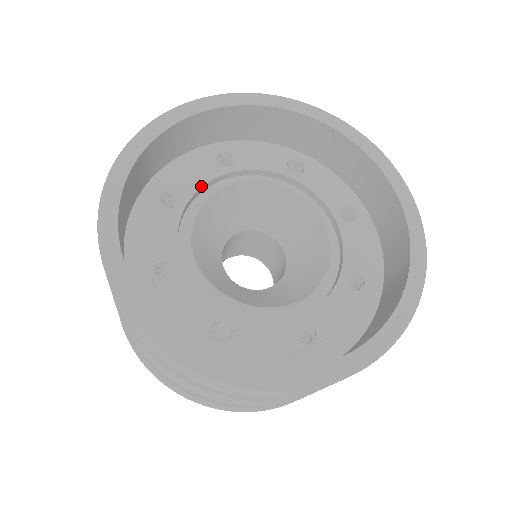
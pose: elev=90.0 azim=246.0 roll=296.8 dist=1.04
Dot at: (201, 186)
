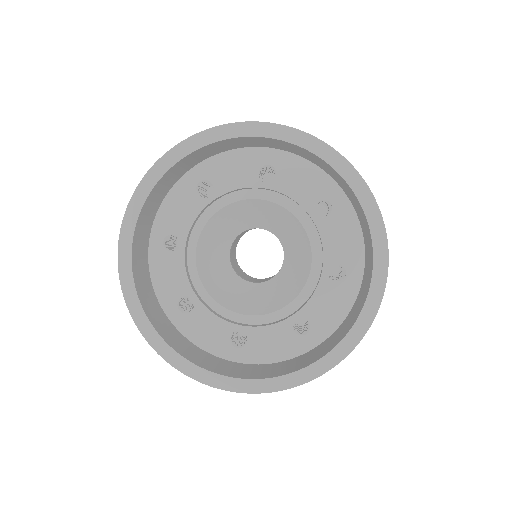
Dot at: (233, 189)
